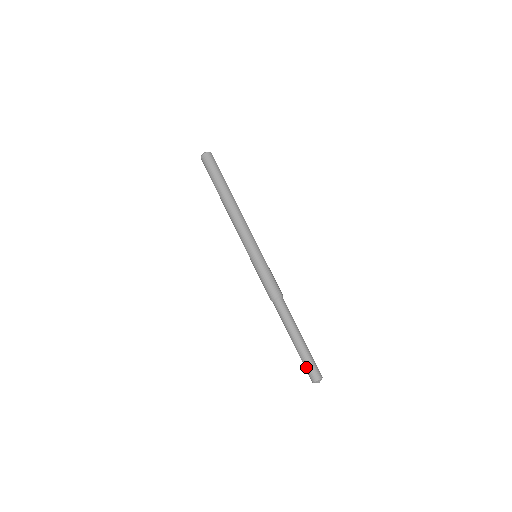
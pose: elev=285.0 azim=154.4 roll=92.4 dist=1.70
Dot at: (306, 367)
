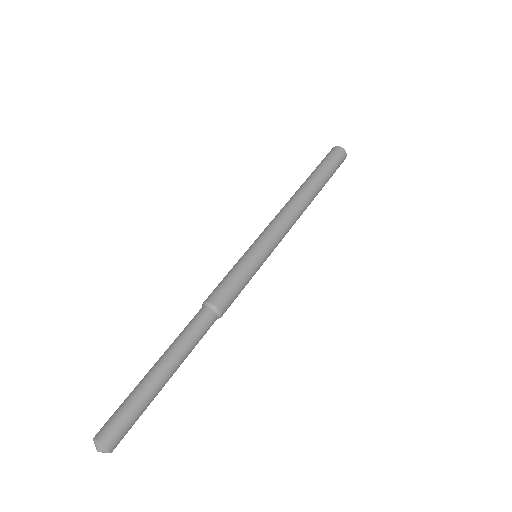
Dot at: occluded
